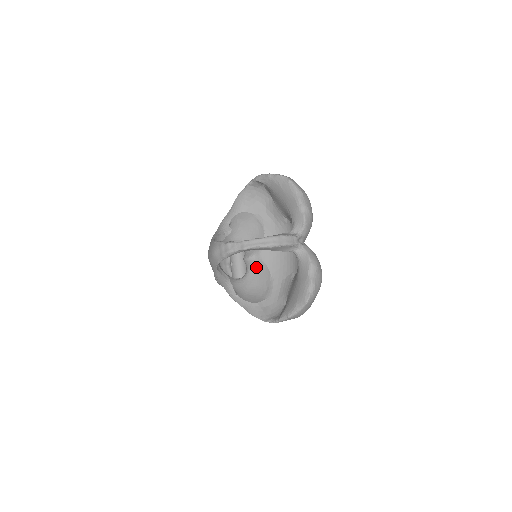
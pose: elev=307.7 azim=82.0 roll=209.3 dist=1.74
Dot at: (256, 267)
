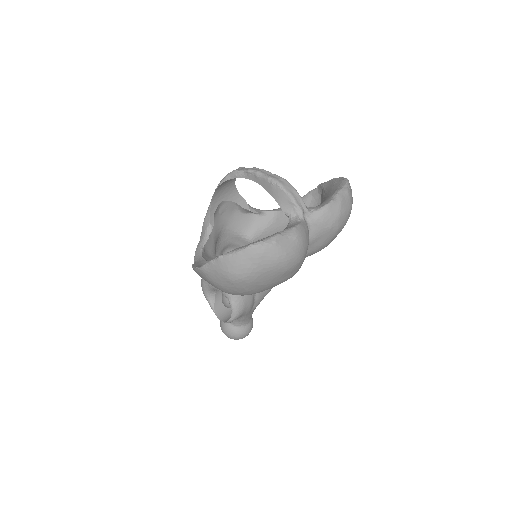
Dot at: occluded
